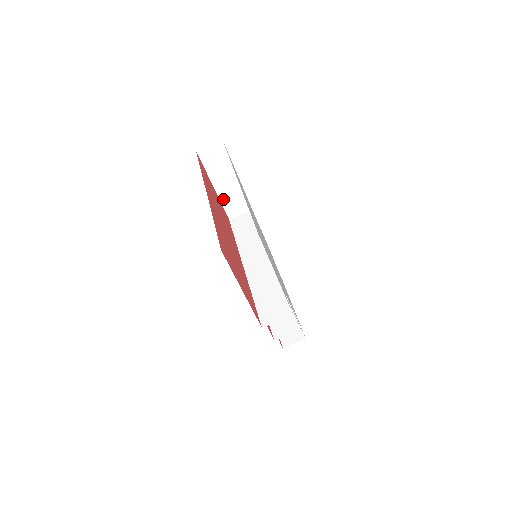
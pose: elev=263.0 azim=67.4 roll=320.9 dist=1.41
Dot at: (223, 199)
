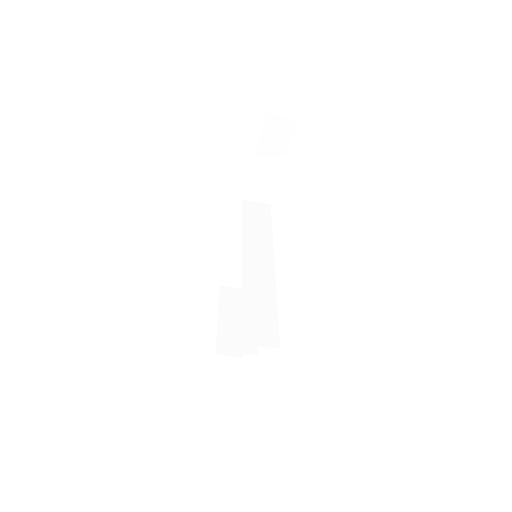
Dot at: (252, 177)
